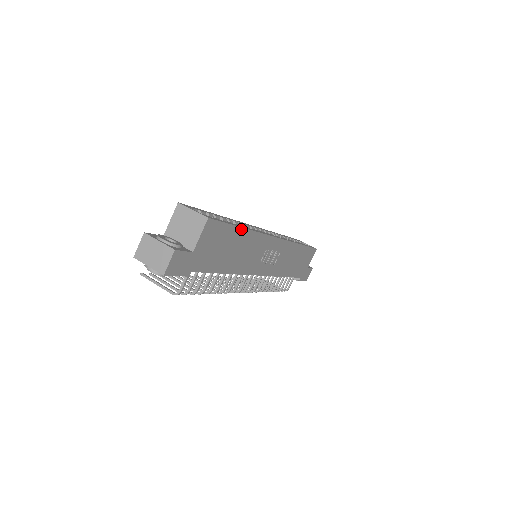
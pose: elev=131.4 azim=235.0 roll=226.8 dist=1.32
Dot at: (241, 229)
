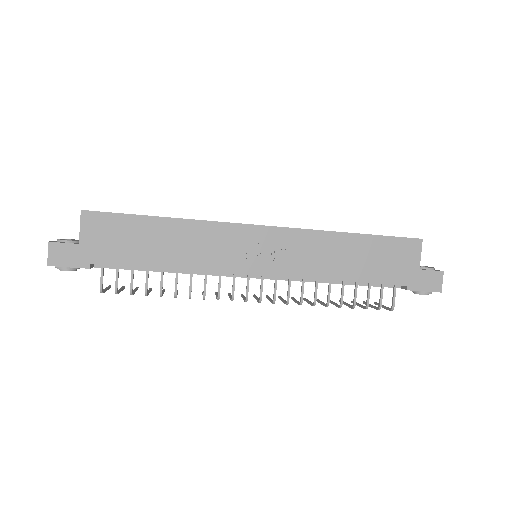
Dot at: (154, 218)
